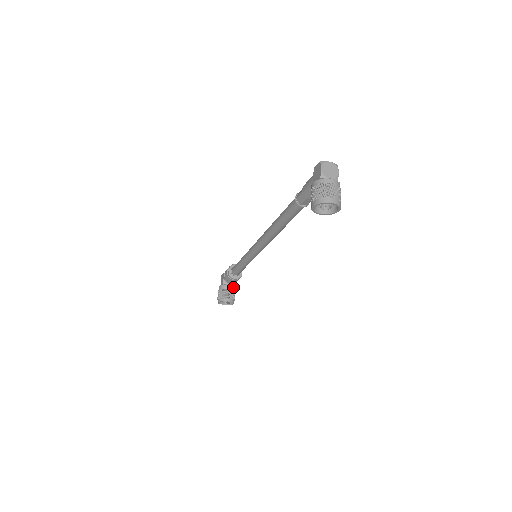
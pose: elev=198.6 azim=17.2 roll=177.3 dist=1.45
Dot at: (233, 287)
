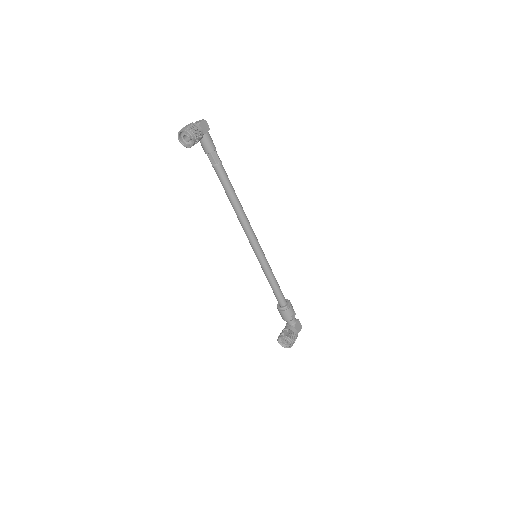
Dot at: (293, 328)
